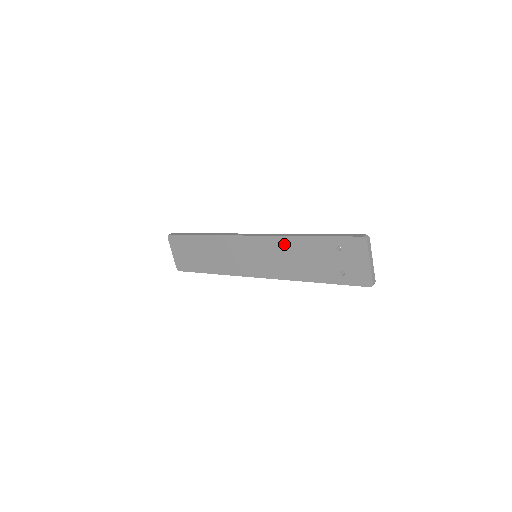
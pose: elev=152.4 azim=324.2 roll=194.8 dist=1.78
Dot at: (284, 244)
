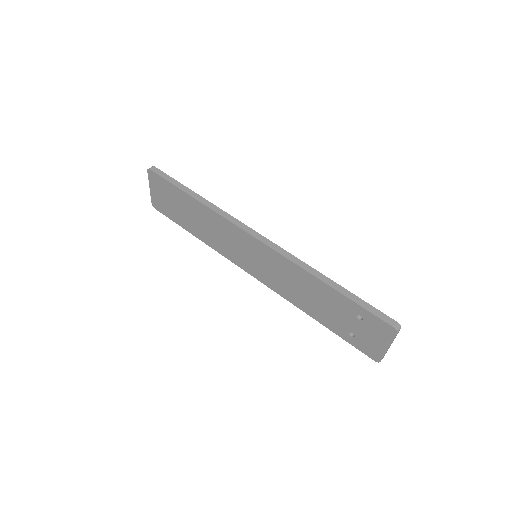
Dot at: (296, 272)
